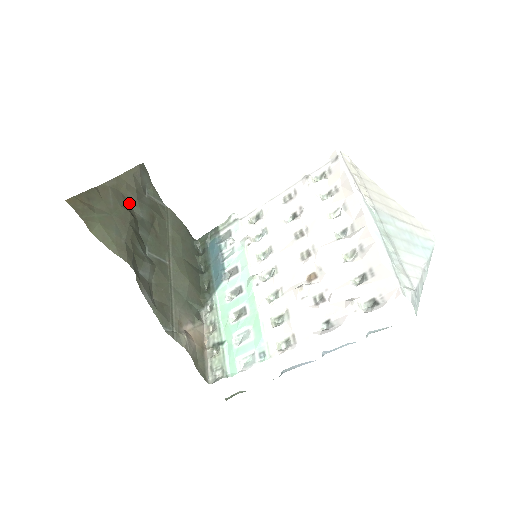
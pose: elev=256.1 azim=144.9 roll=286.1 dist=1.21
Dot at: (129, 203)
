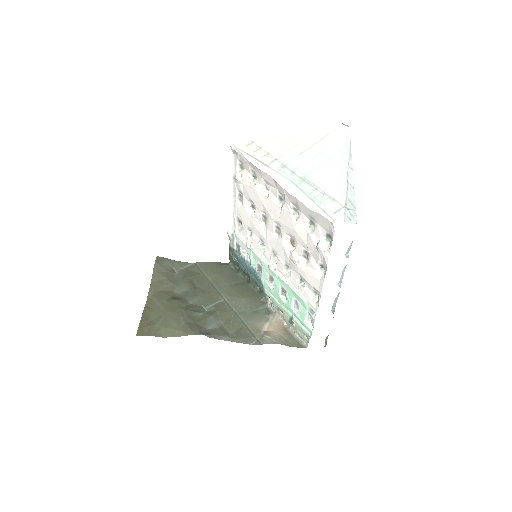
Dot at: (170, 292)
